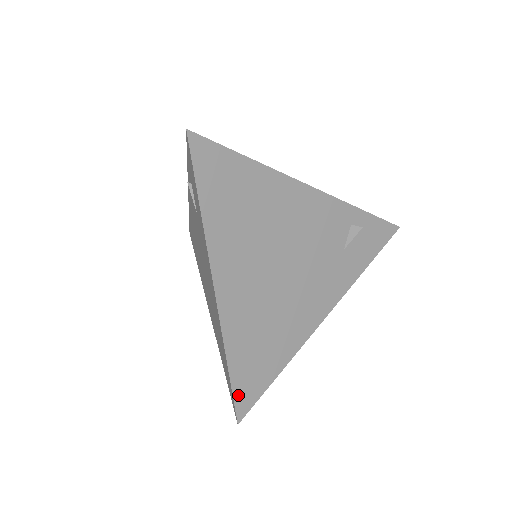
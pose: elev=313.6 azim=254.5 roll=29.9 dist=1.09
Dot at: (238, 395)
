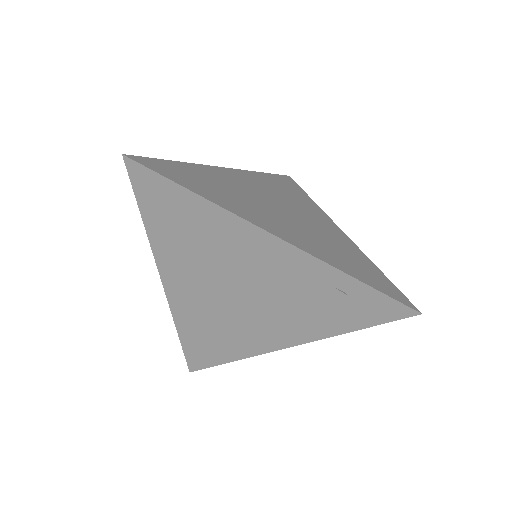
Dot at: (189, 356)
